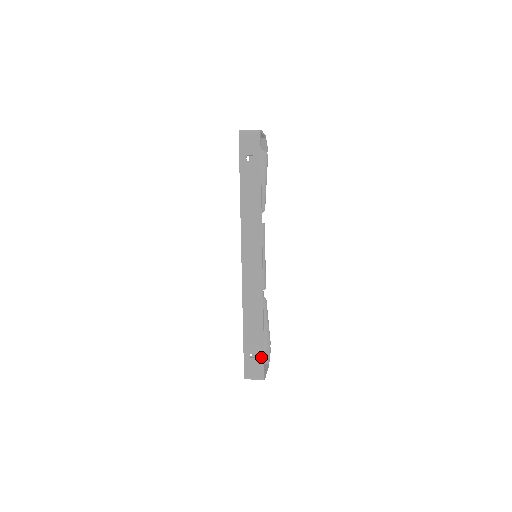
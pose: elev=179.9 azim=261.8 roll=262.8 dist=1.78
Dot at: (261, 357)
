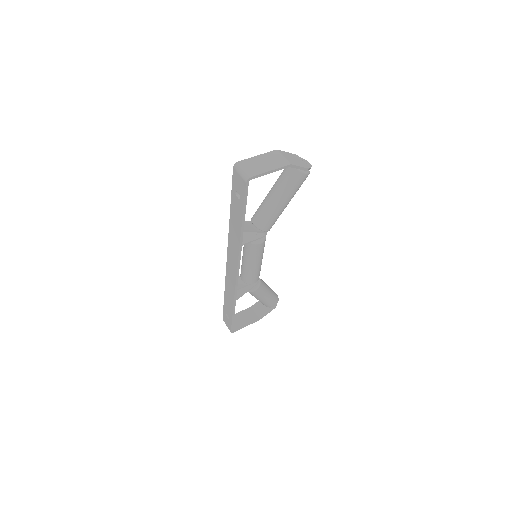
Dot at: (230, 321)
